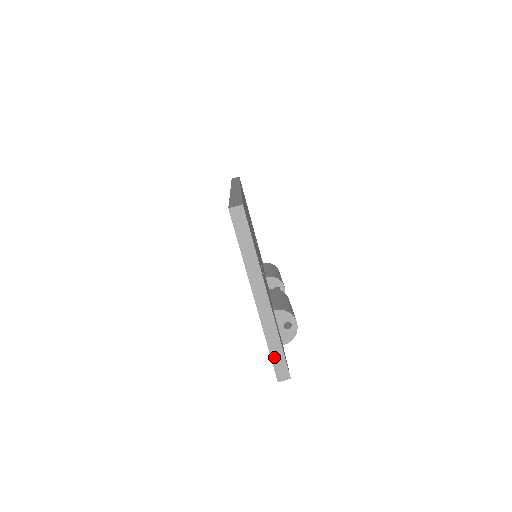
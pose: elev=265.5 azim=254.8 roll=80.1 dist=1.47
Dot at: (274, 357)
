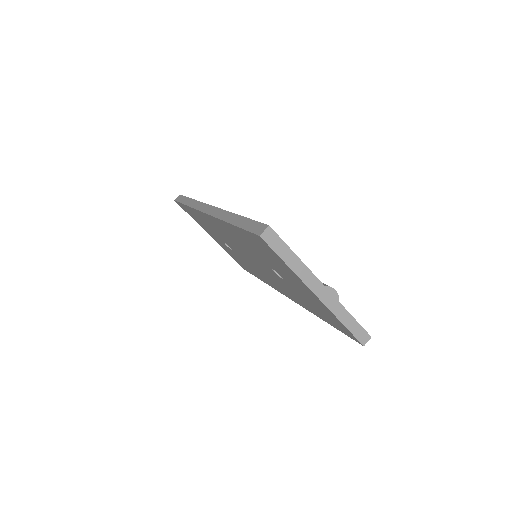
Dot at: (352, 330)
